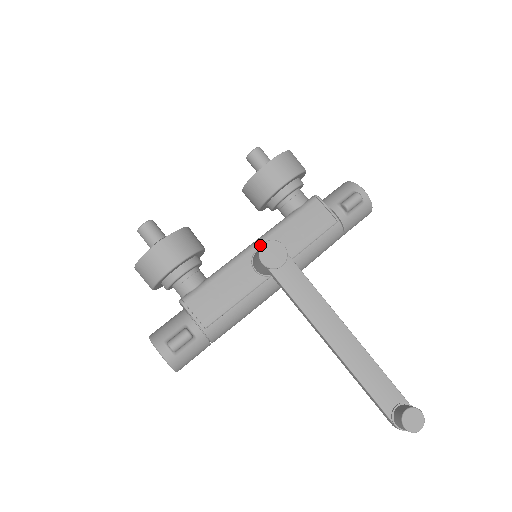
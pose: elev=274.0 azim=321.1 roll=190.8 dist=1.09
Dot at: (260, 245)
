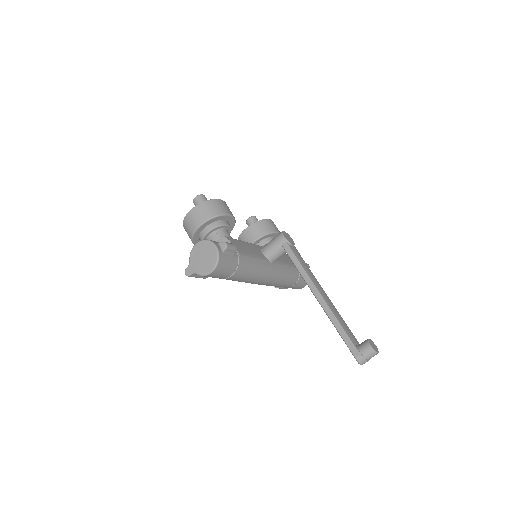
Dot at: occluded
